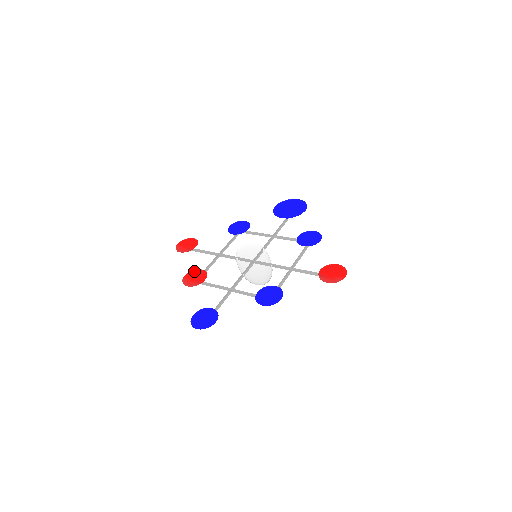
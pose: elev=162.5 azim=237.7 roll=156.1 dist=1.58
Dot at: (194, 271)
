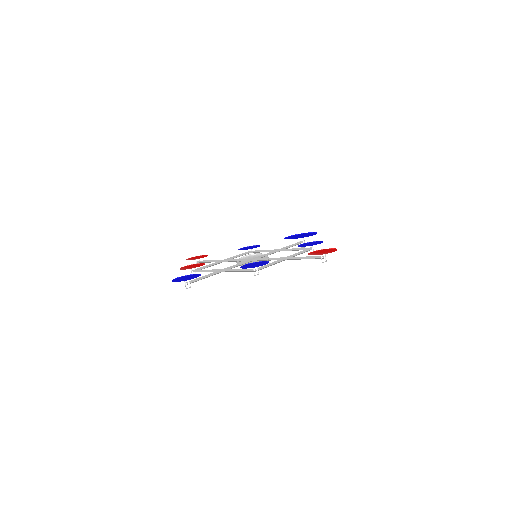
Dot at: (194, 264)
